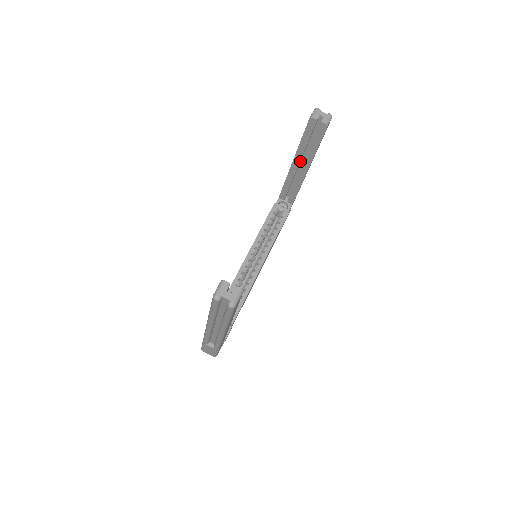
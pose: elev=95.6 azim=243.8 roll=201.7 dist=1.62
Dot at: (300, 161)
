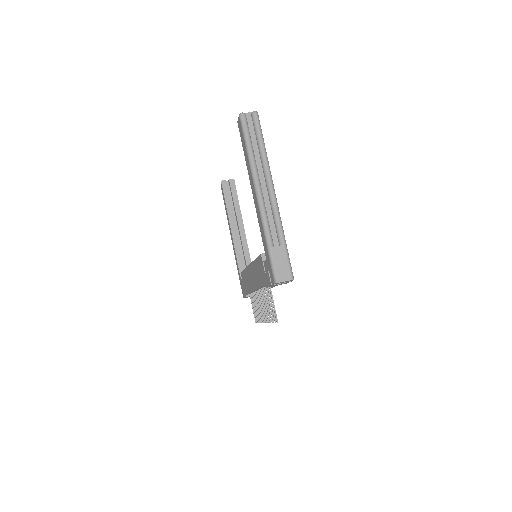
Dot at: occluded
